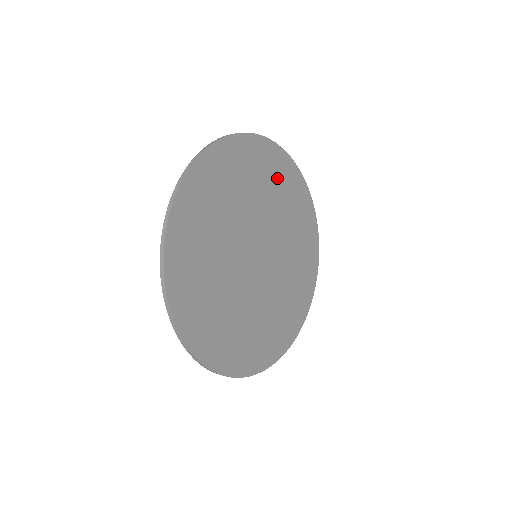
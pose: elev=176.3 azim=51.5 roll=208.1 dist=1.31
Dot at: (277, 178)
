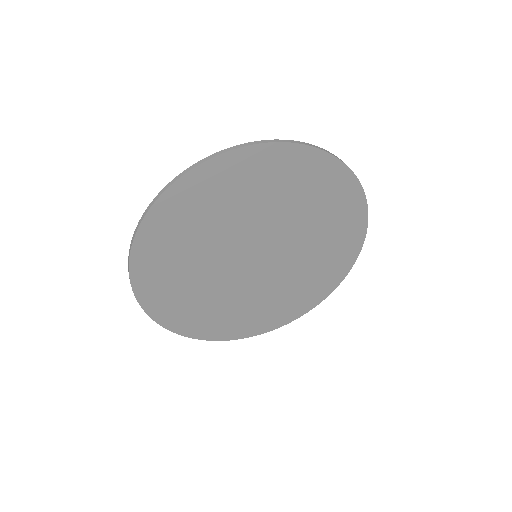
Dot at: (338, 229)
